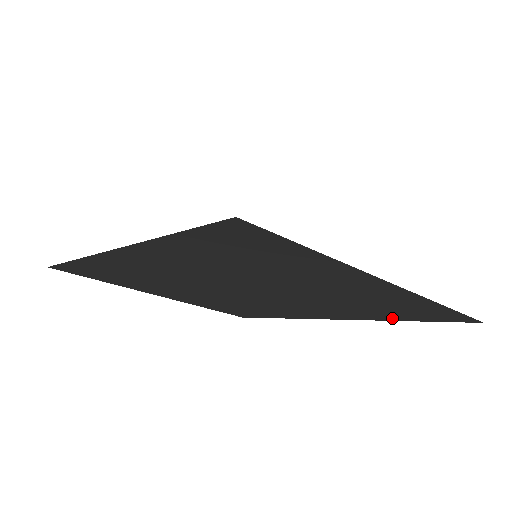
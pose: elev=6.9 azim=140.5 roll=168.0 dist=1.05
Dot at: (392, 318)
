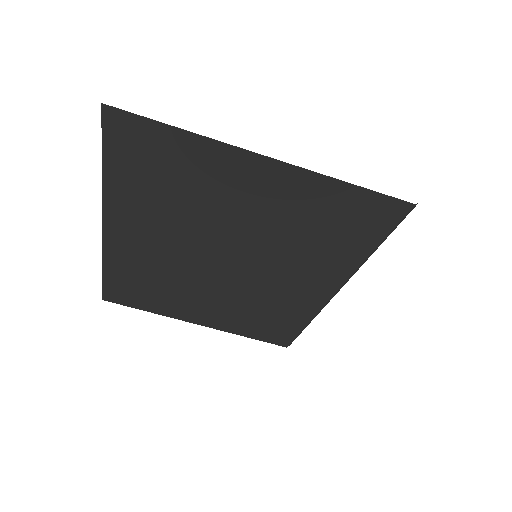
Dot at: (358, 251)
